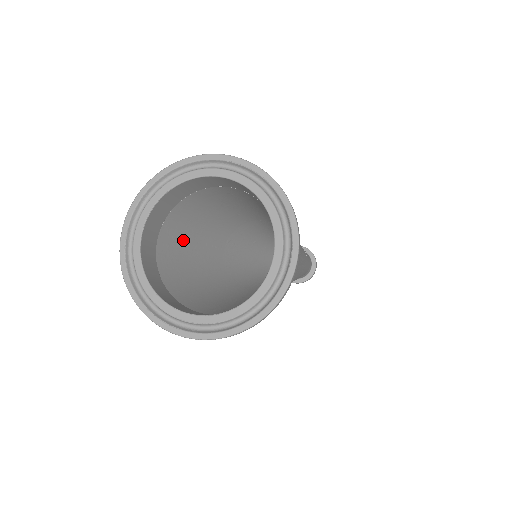
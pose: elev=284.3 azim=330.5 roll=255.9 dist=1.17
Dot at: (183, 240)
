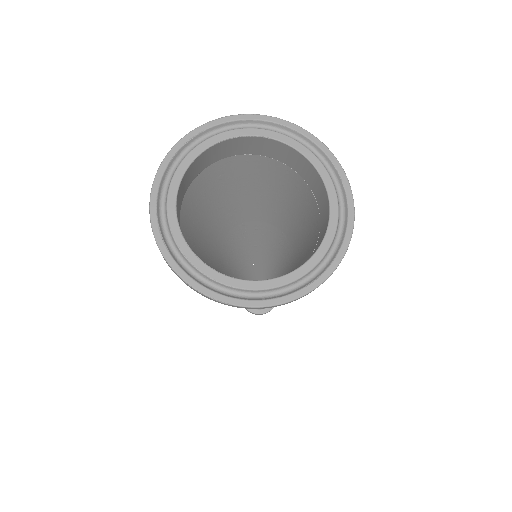
Dot at: (222, 187)
